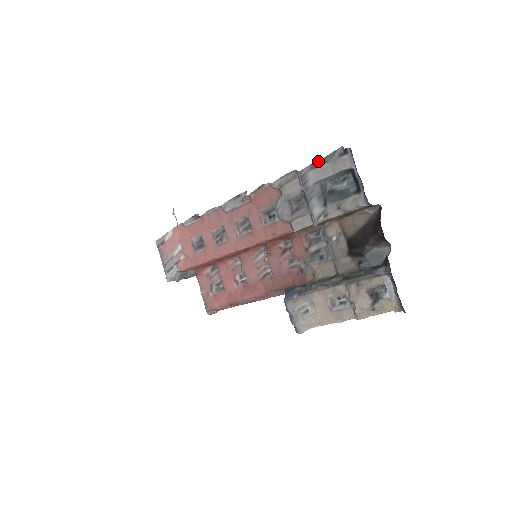
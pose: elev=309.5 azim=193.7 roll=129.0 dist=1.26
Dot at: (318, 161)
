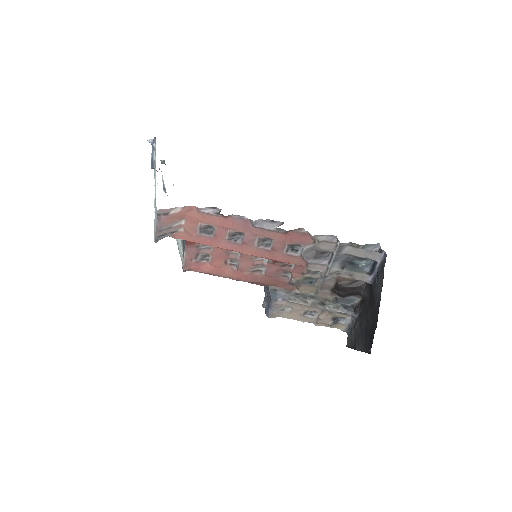
Dot at: (358, 245)
